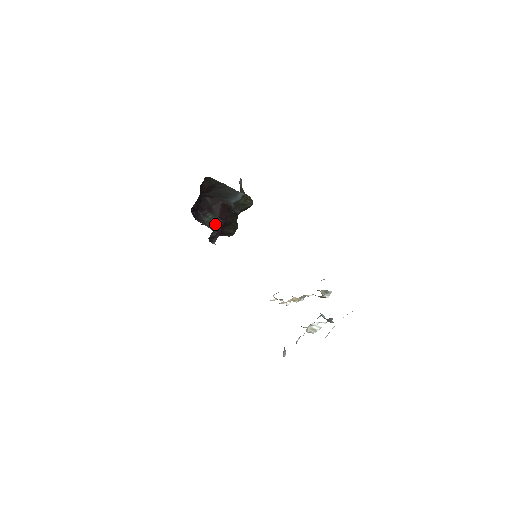
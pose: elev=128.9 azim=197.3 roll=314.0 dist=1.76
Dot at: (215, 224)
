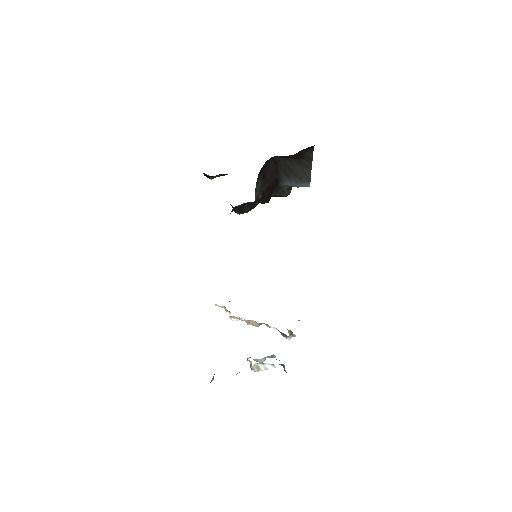
Dot at: (256, 197)
